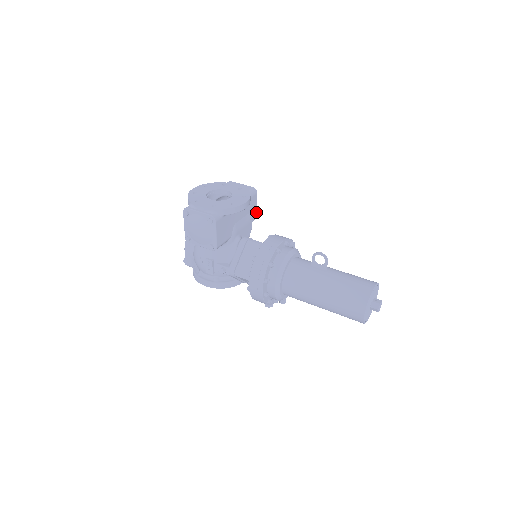
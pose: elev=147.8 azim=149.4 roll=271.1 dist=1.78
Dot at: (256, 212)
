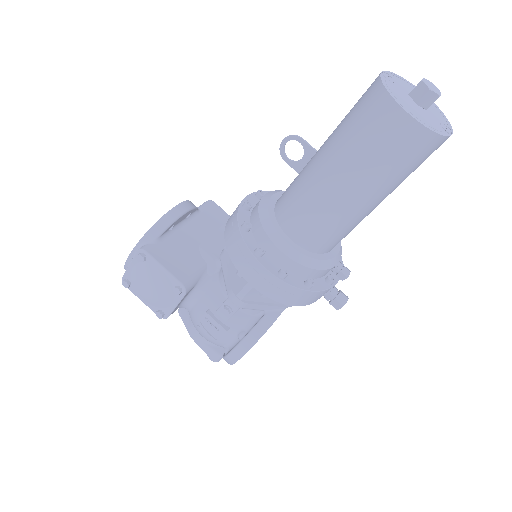
Dot at: occluded
